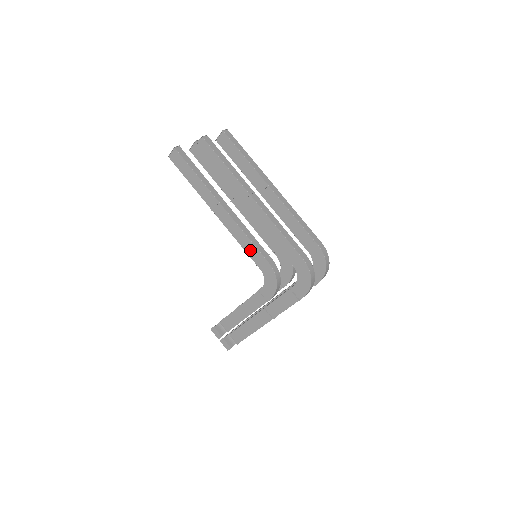
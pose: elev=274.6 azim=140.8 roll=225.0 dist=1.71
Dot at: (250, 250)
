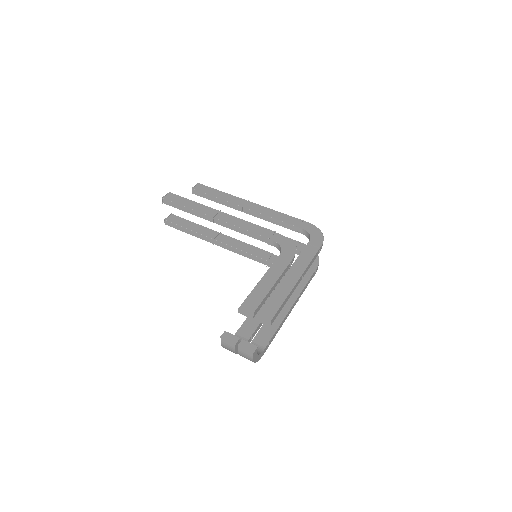
Dot at: (259, 231)
